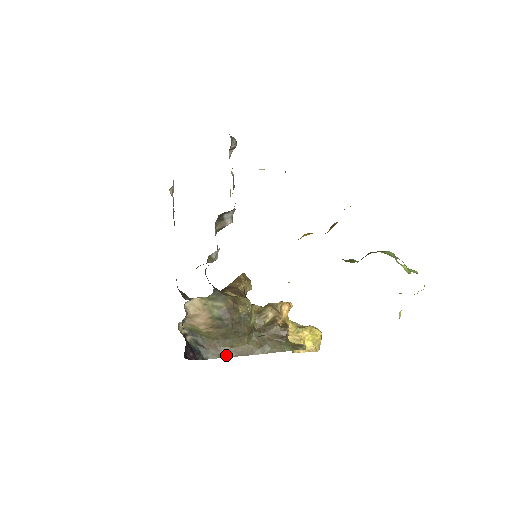
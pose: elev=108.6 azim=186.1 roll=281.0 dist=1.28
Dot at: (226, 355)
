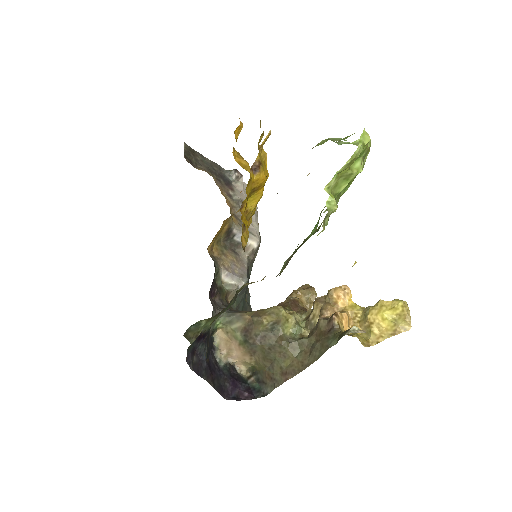
Dot at: (281, 381)
